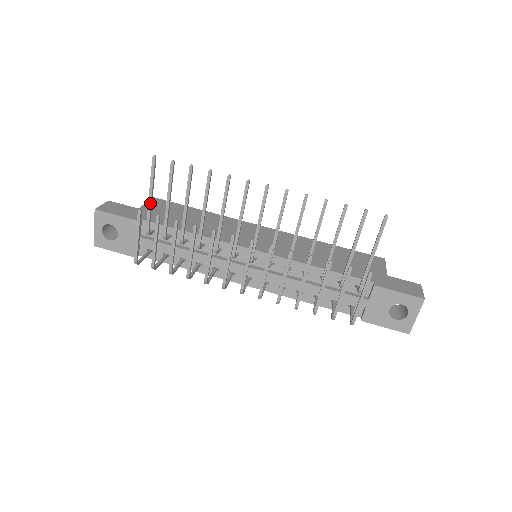
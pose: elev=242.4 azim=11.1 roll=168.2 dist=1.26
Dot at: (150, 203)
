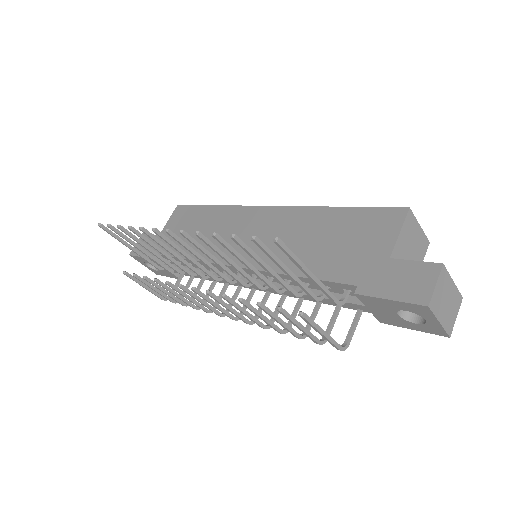
Dot at: (136, 253)
